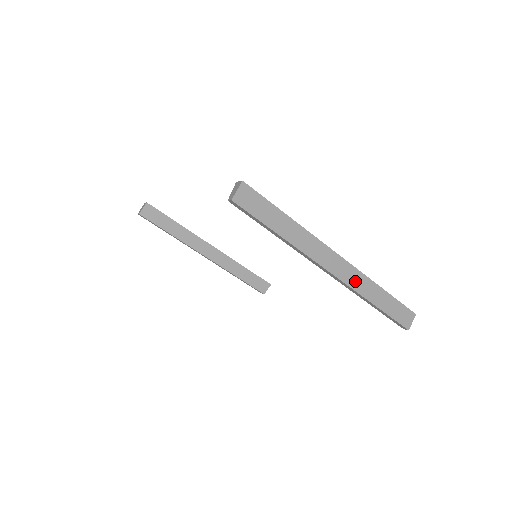
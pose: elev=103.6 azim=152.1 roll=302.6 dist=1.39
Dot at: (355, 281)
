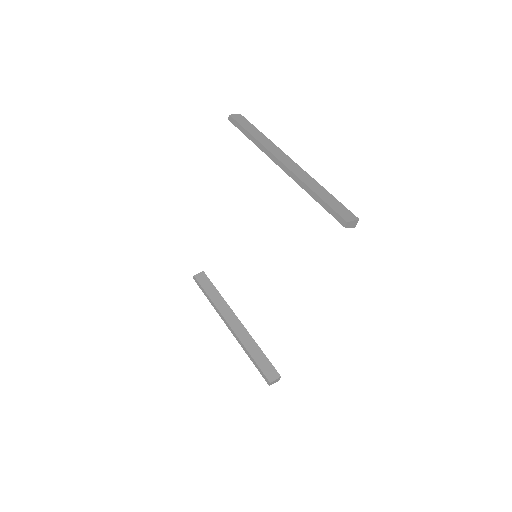
Dot at: (300, 174)
